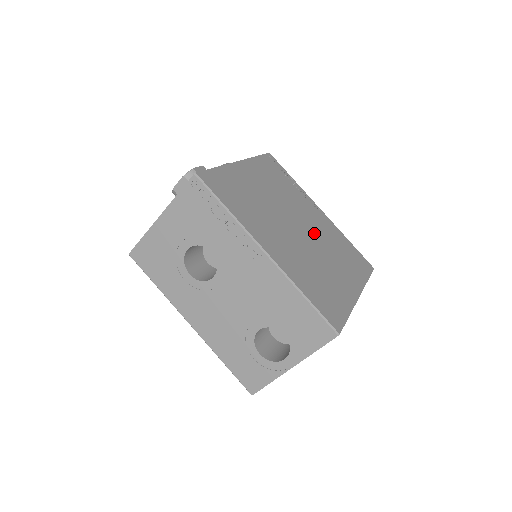
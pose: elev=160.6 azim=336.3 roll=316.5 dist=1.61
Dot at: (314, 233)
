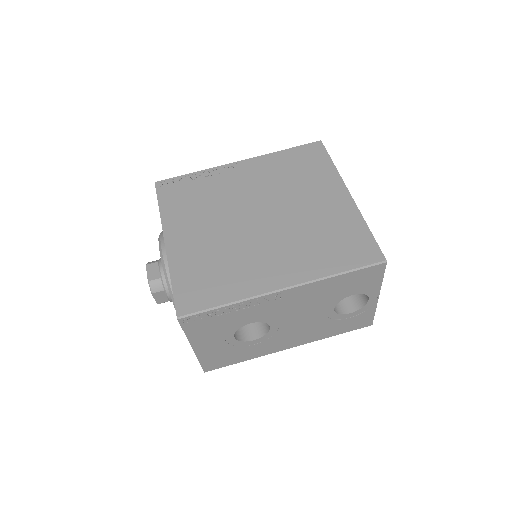
Dot at: (267, 198)
